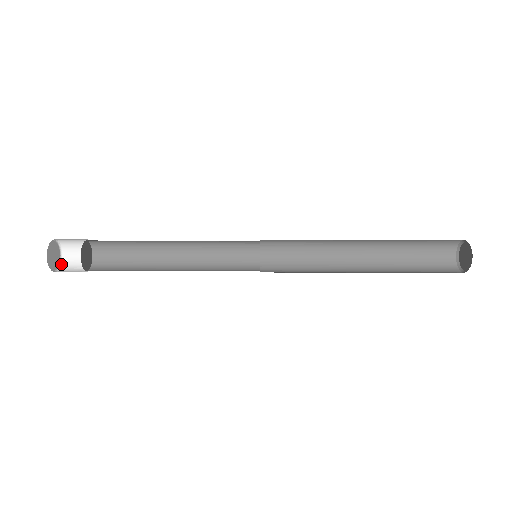
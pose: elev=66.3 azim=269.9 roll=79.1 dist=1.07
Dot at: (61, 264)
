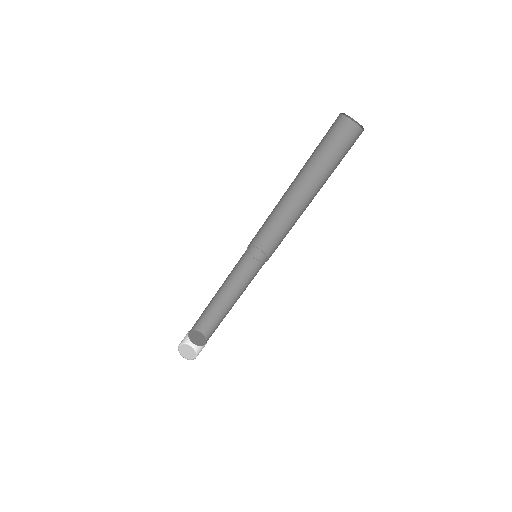
Dot at: occluded
